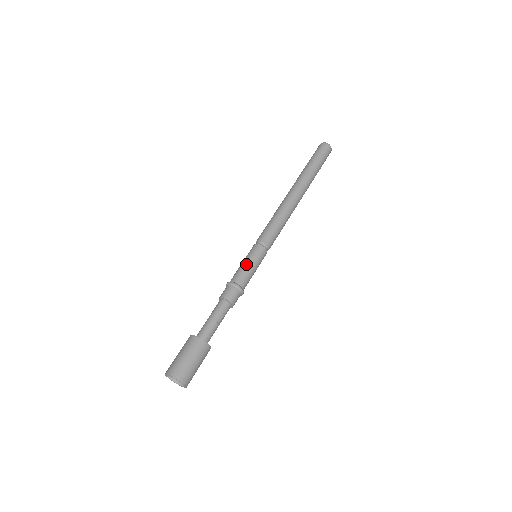
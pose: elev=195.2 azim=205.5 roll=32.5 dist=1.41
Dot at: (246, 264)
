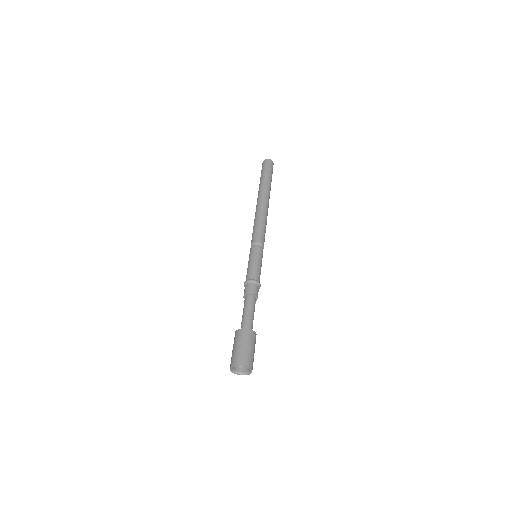
Dot at: (260, 265)
